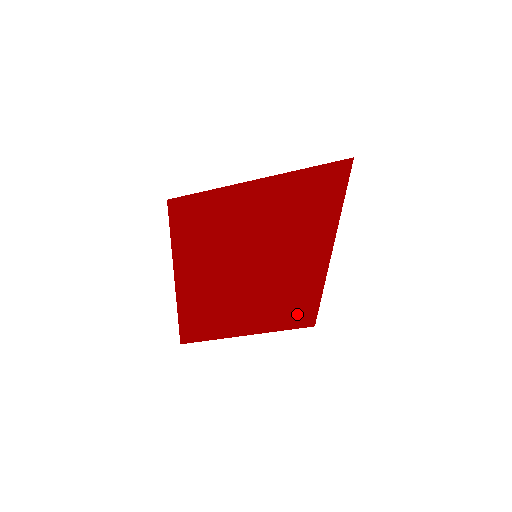
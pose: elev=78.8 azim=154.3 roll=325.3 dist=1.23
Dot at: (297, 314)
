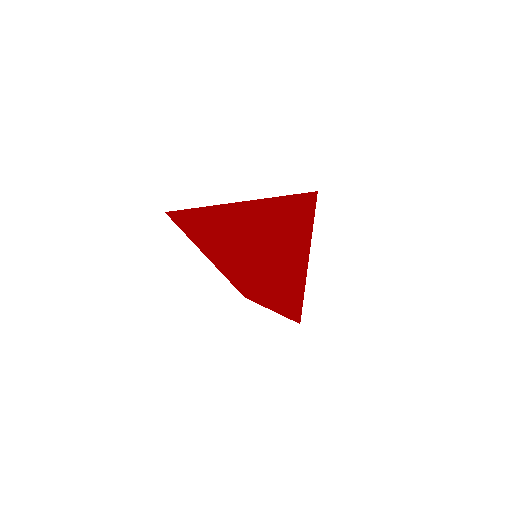
Dot at: occluded
